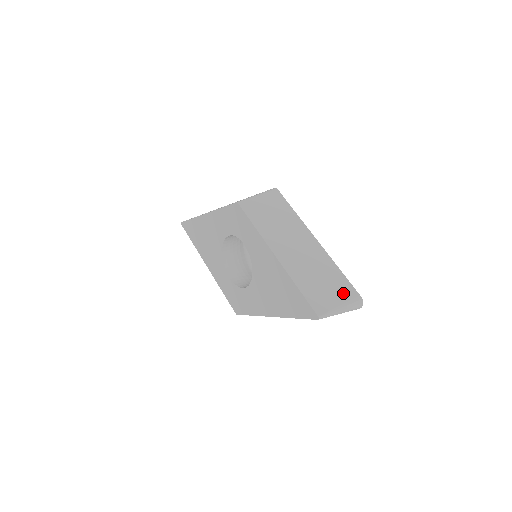
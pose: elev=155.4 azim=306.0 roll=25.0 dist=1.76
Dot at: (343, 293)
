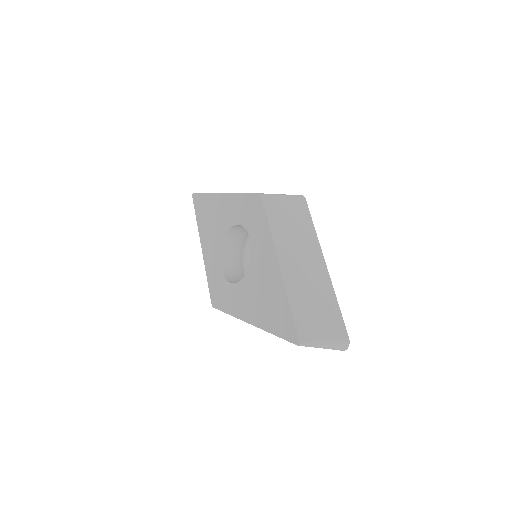
Dot at: (333, 328)
